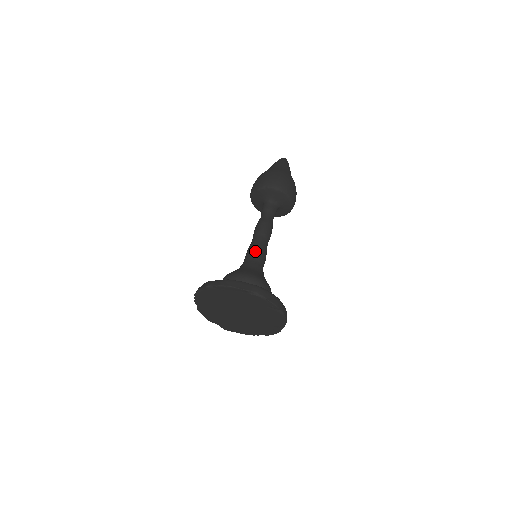
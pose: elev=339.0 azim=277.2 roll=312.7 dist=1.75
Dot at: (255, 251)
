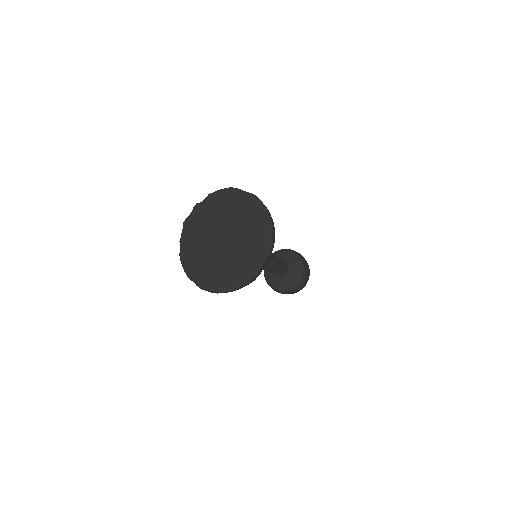
Dot at: occluded
